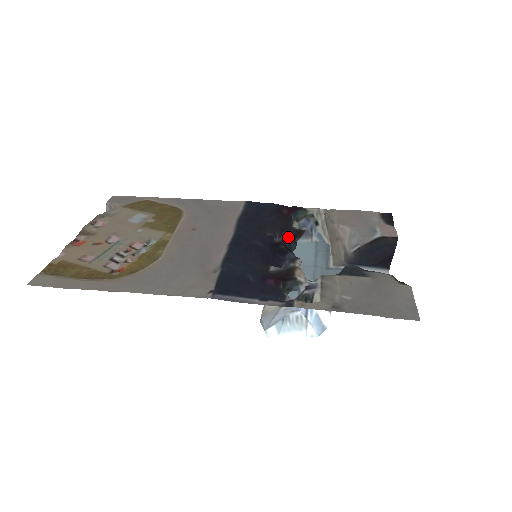
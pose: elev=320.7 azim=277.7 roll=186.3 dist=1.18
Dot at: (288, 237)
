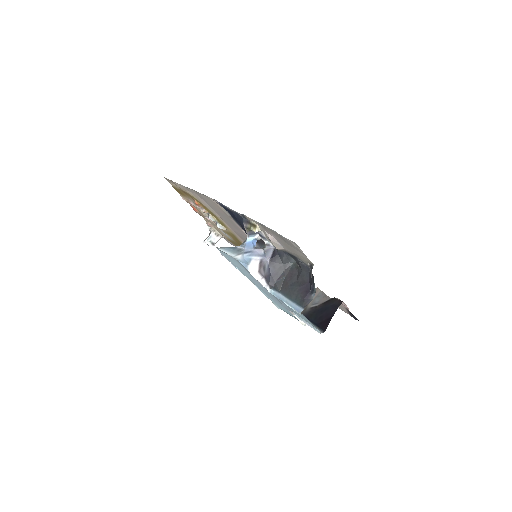
Dot at: occluded
